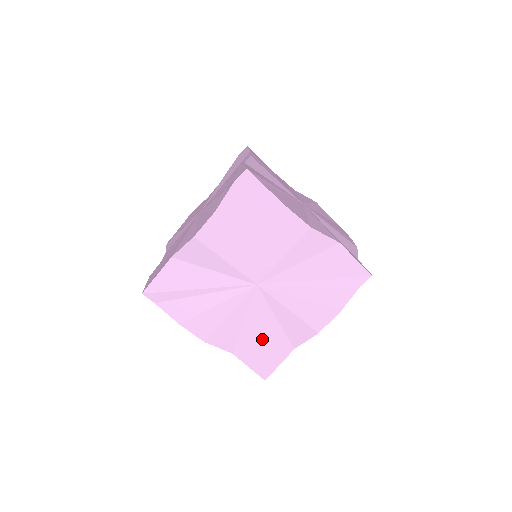
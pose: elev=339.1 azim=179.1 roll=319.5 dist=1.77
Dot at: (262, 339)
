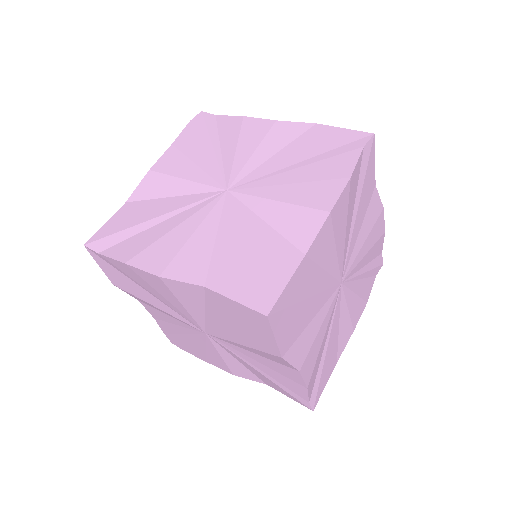
Dot at: (247, 251)
